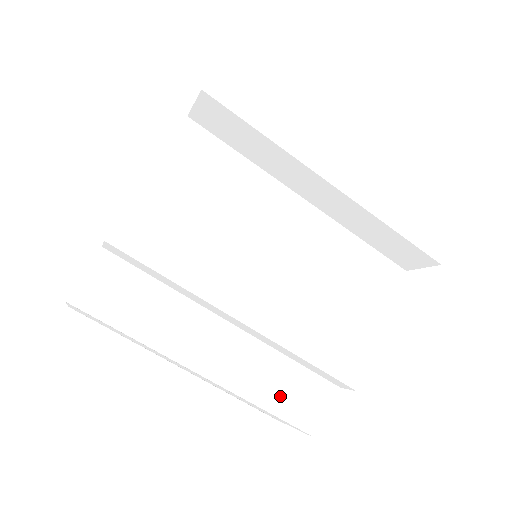
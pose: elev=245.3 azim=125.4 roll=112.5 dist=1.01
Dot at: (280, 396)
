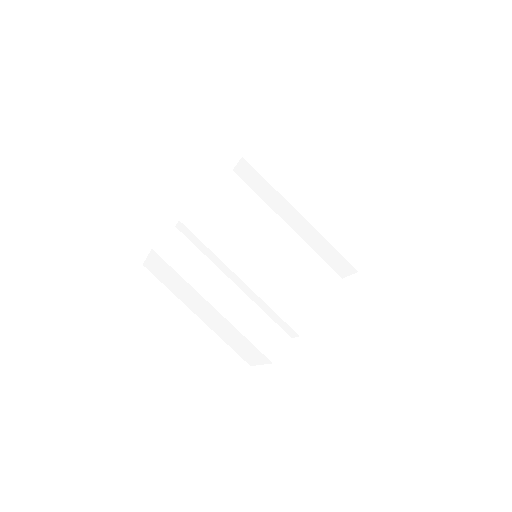
Dot at: (255, 331)
